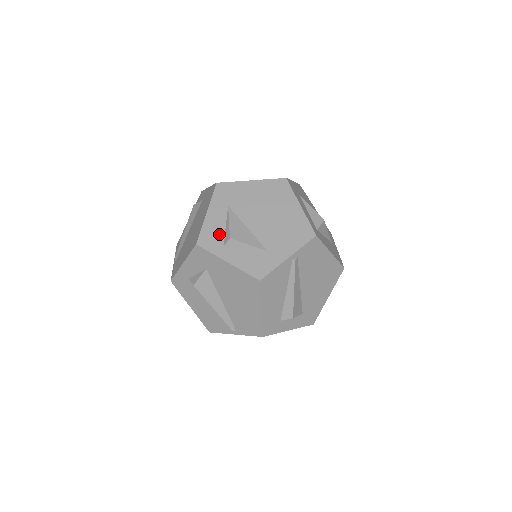
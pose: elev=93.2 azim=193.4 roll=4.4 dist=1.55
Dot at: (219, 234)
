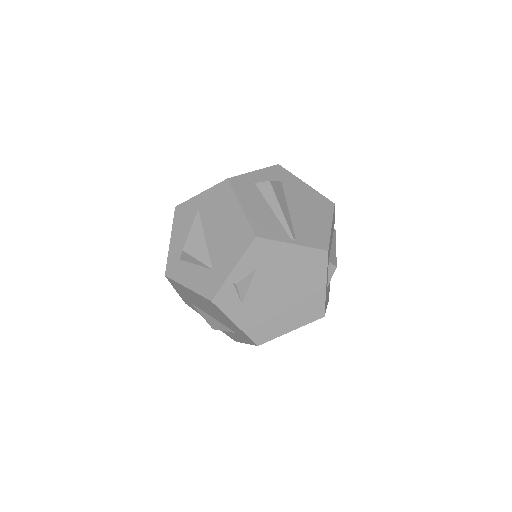
Dot at: occluded
